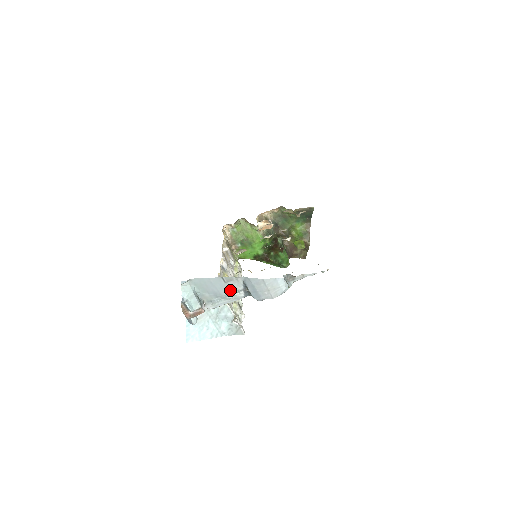
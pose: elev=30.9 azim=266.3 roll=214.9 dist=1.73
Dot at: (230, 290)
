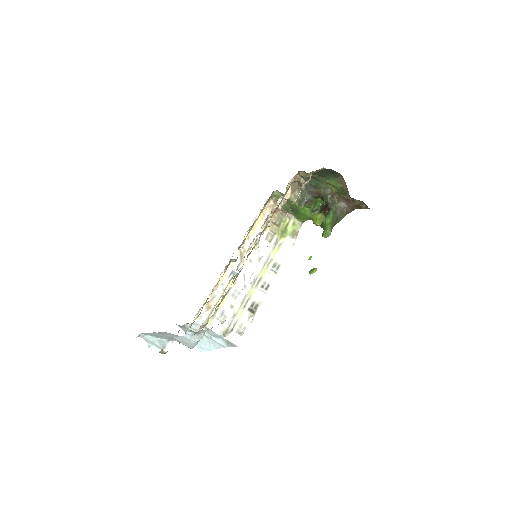
Dot at: (173, 336)
